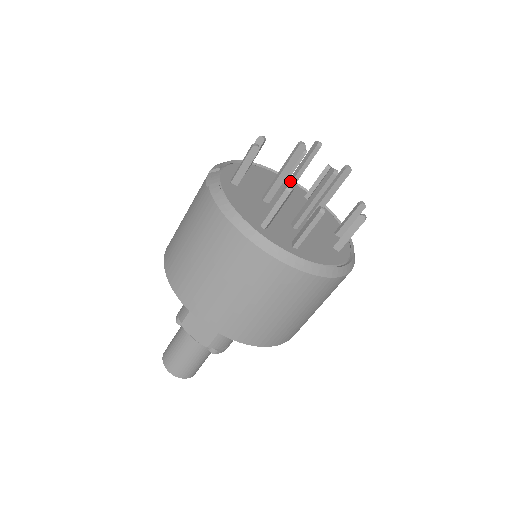
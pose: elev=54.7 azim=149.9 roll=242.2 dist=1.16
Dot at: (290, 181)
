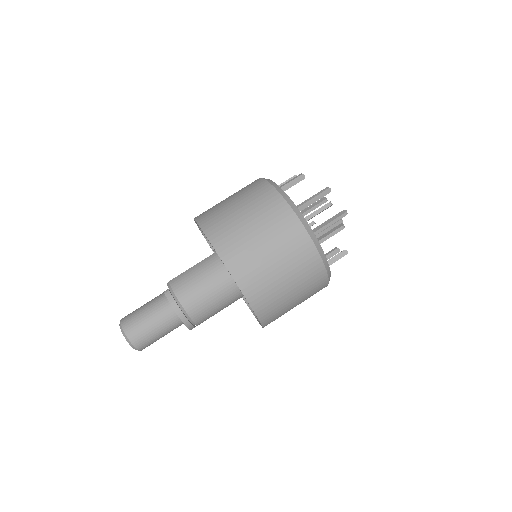
Dot at: occluded
